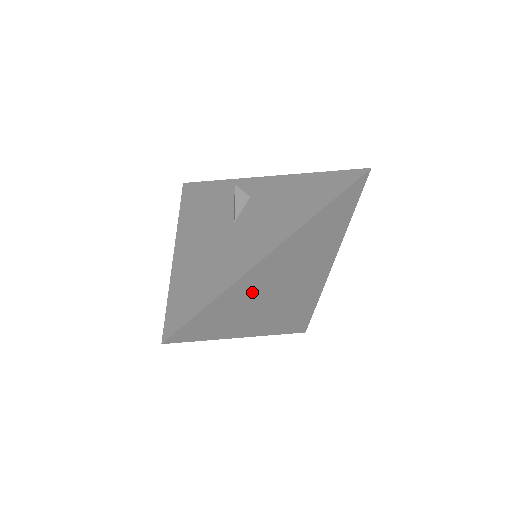
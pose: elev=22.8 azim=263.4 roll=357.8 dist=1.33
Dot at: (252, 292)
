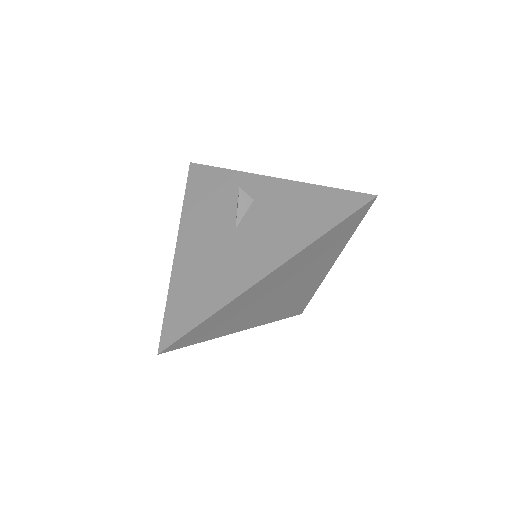
Dot at: (247, 304)
